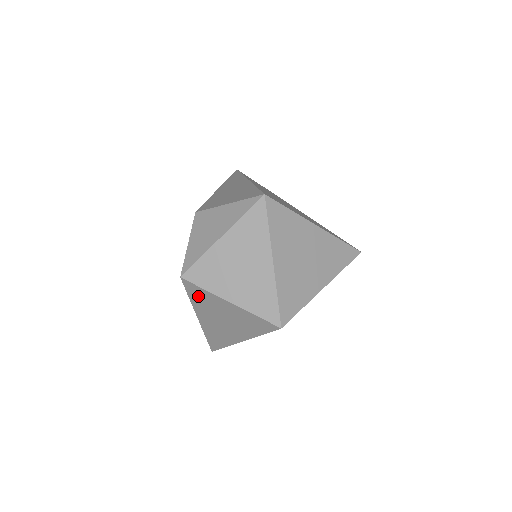
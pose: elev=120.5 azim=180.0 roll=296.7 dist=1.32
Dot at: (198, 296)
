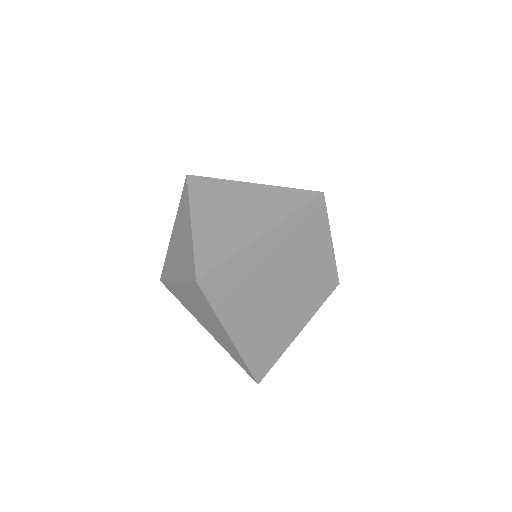
Dot at: (178, 295)
